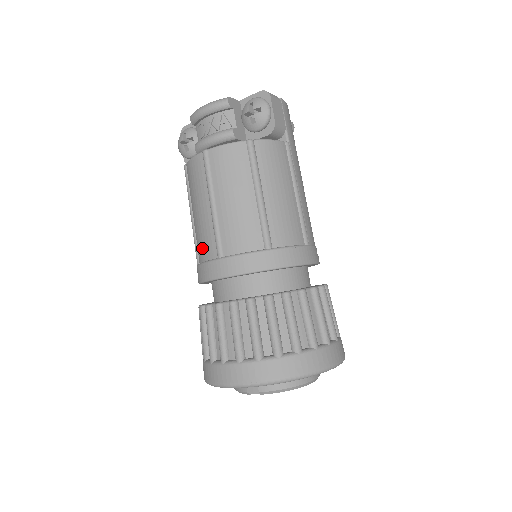
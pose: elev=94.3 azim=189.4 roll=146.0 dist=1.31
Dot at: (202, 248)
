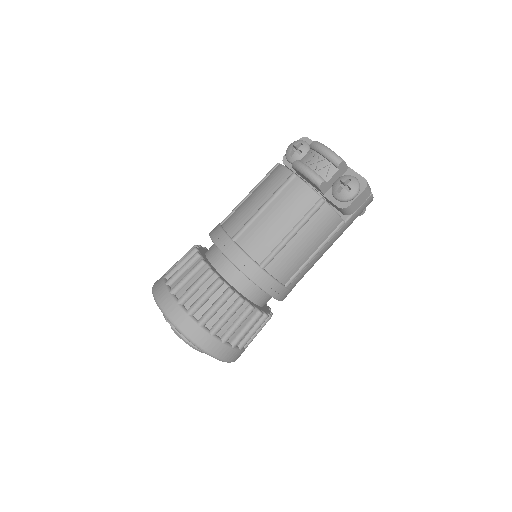
Dot at: (232, 221)
